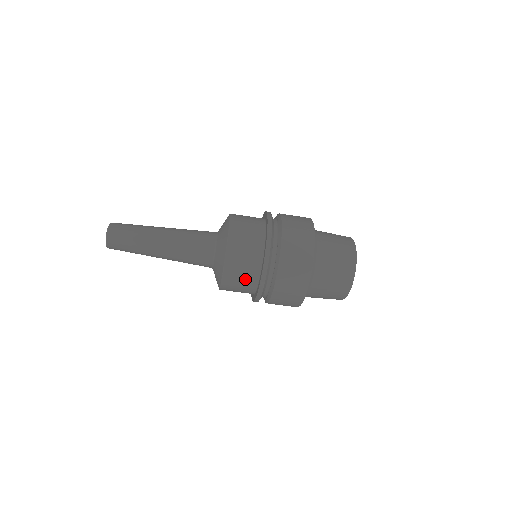
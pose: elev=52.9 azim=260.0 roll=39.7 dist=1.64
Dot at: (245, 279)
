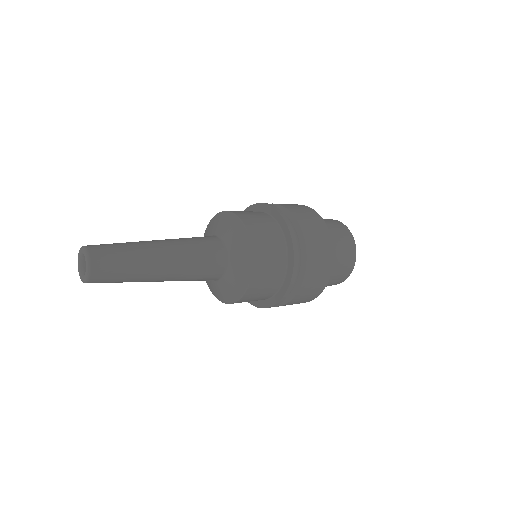
Dot at: (267, 290)
